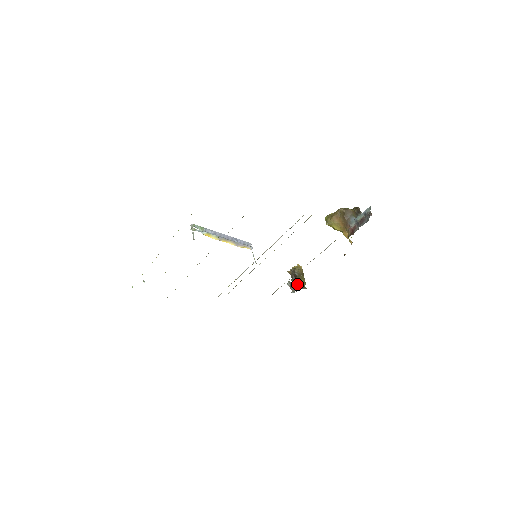
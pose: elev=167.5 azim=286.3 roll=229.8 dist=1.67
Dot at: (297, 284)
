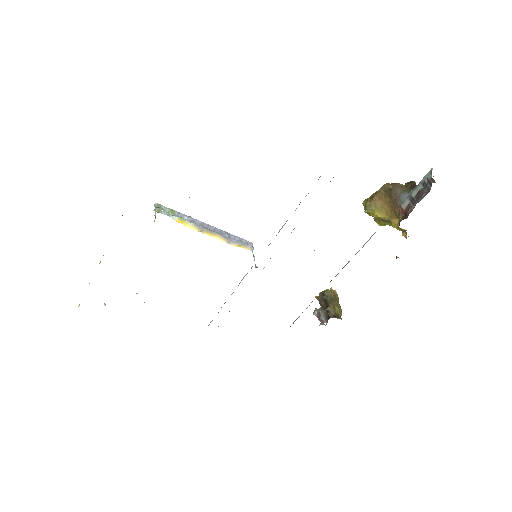
Dot at: (328, 312)
